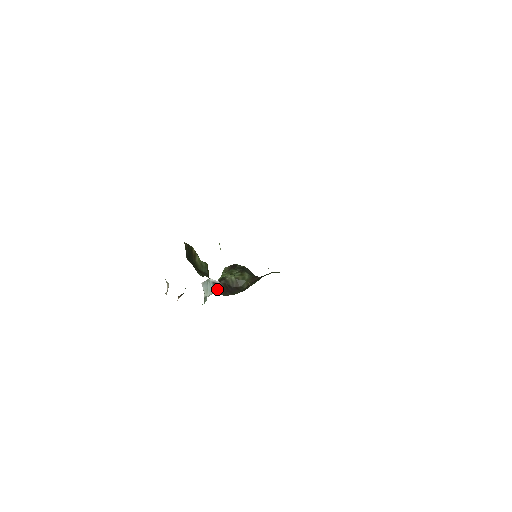
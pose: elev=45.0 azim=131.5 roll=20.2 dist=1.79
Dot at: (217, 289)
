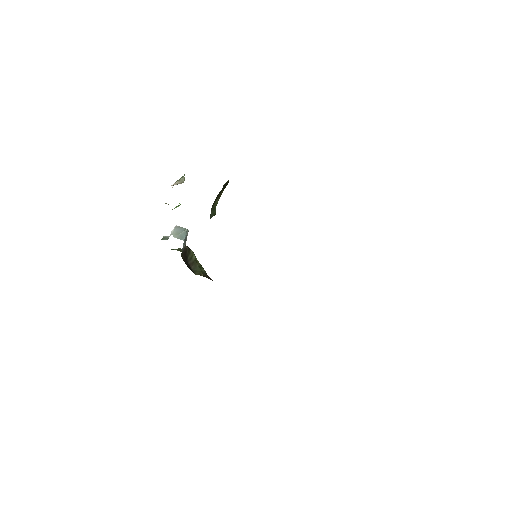
Dot at: (184, 244)
